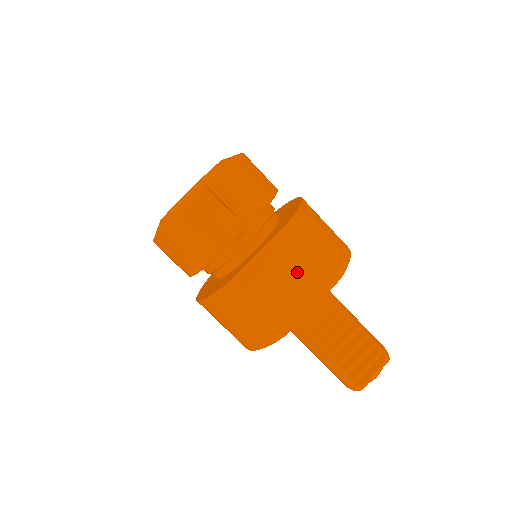
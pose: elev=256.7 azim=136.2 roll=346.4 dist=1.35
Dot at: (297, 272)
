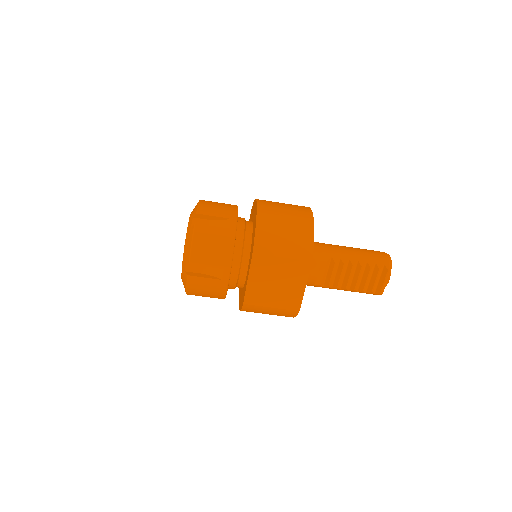
Dot at: (280, 275)
